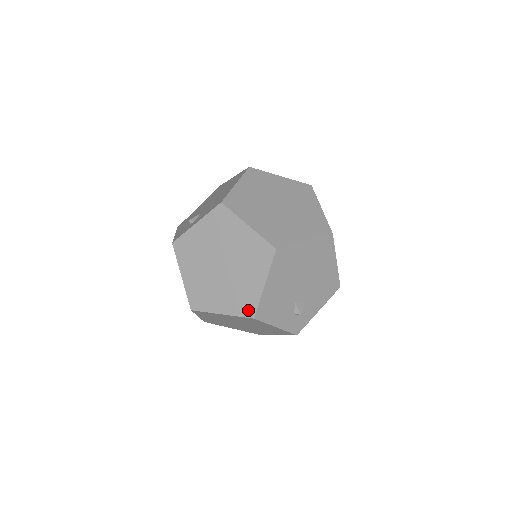
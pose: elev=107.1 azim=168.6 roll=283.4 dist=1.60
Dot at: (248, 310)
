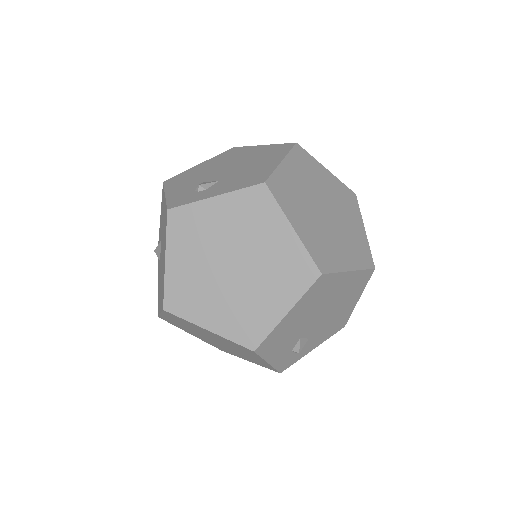
Dot at: (250, 338)
